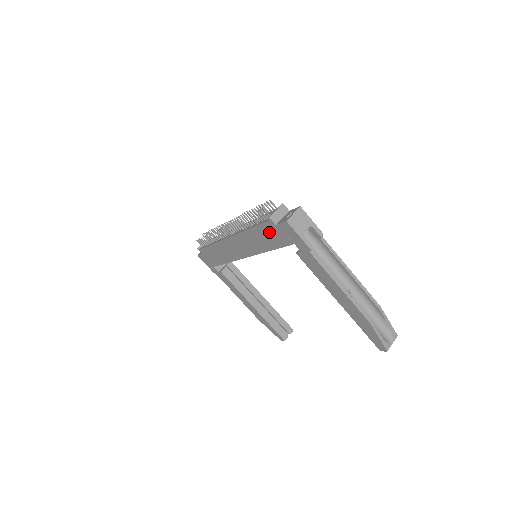
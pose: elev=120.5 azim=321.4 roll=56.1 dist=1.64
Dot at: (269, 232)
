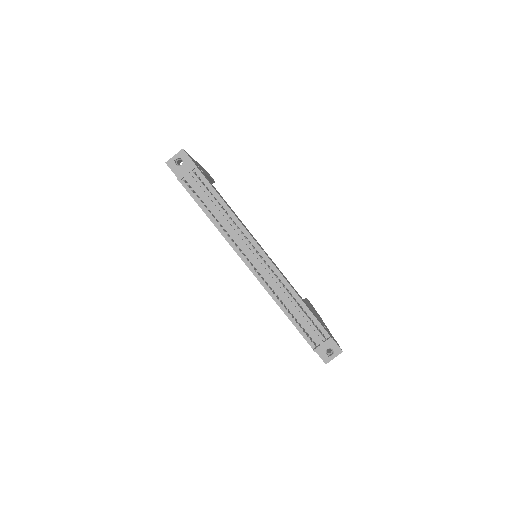
Dot at: occluded
